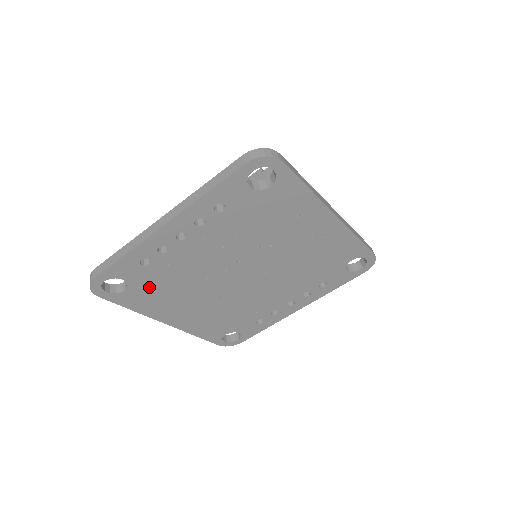
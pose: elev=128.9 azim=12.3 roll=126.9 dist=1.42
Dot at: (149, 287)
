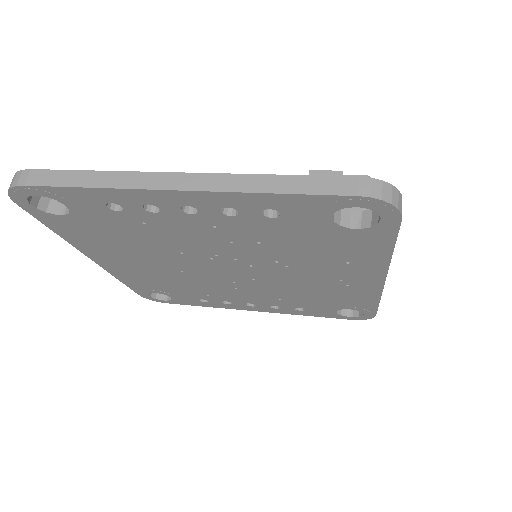
Dot at: (98, 227)
